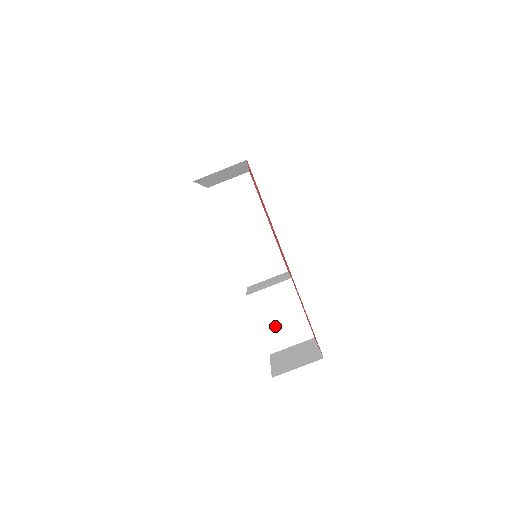
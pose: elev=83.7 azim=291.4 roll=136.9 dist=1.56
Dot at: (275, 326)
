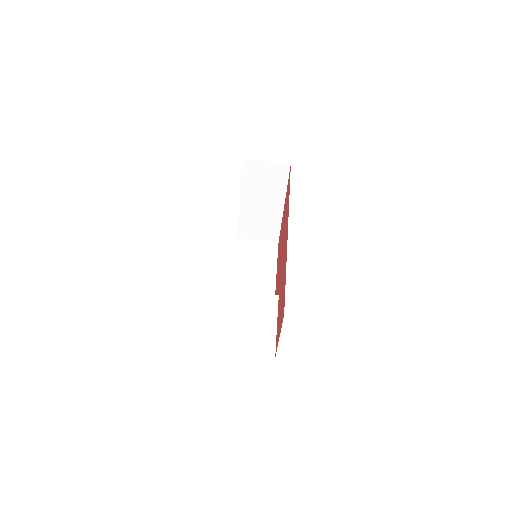
Dot at: (238, 327)
